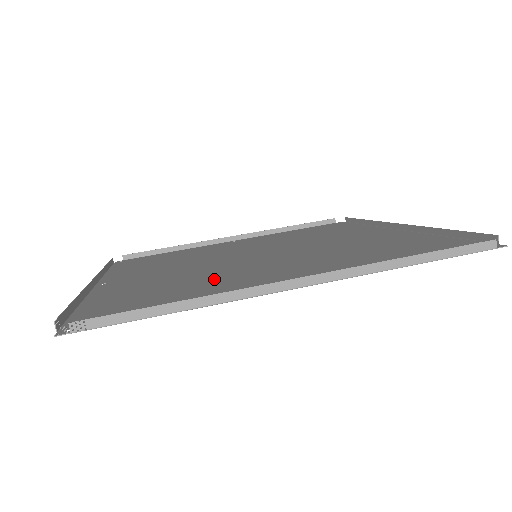
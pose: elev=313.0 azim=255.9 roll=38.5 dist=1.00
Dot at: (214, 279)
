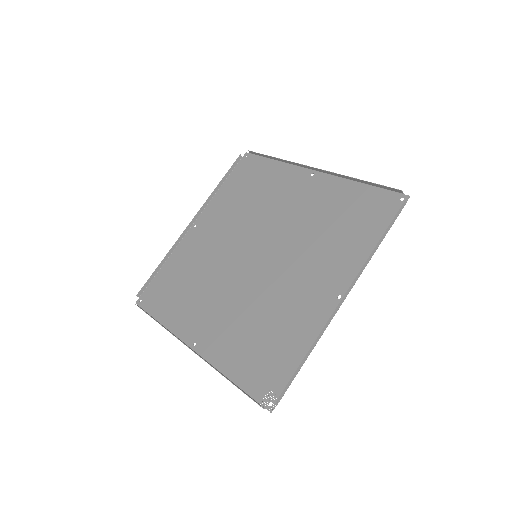
Dot at: (274, 307)
